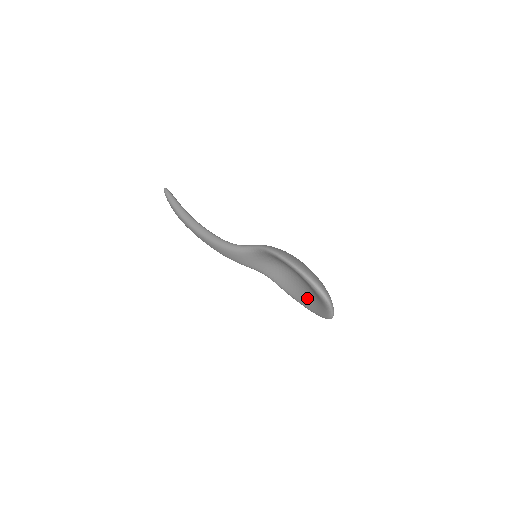
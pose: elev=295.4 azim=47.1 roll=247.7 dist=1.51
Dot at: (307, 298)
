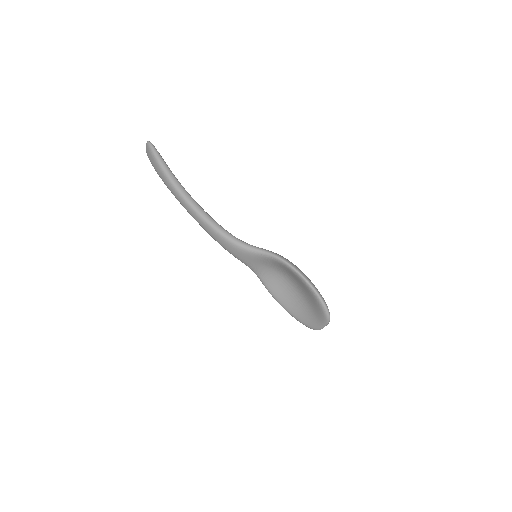
Dot at: (295, 306)
